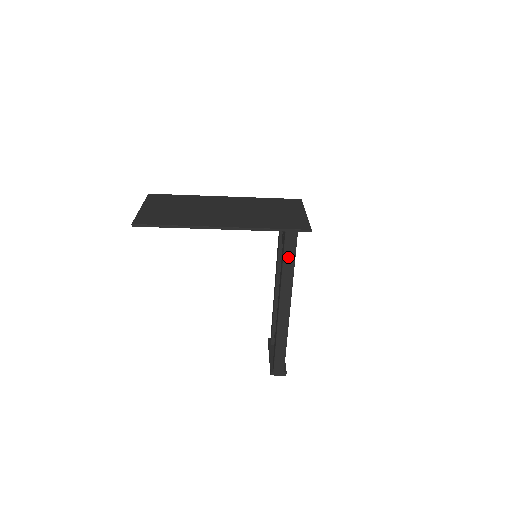
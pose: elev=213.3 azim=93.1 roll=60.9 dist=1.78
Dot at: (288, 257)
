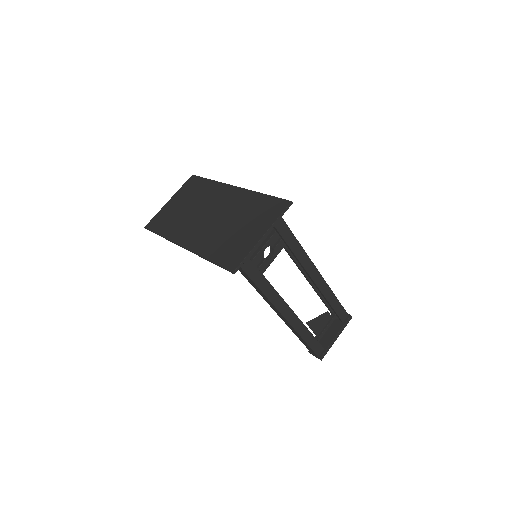
Dot at: (249, 279)
